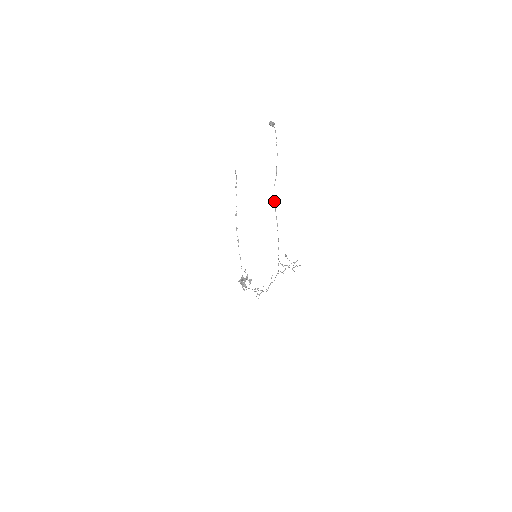
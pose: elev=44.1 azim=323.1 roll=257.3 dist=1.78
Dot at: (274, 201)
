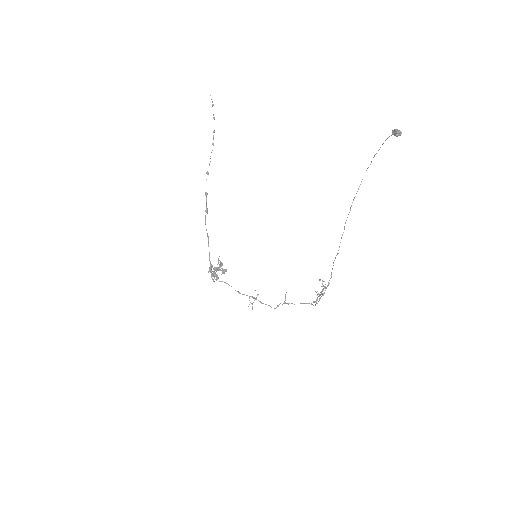
Dot at: (344, 226)
